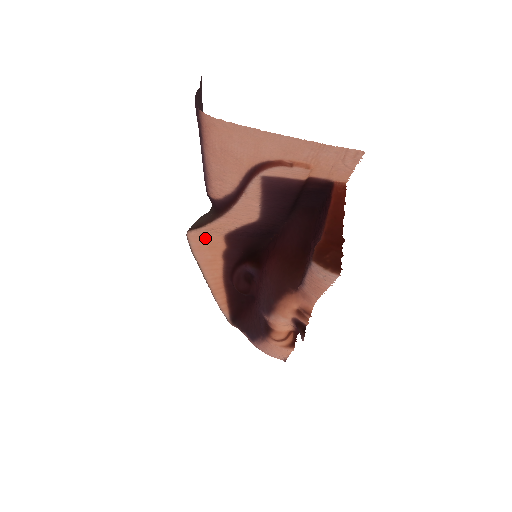
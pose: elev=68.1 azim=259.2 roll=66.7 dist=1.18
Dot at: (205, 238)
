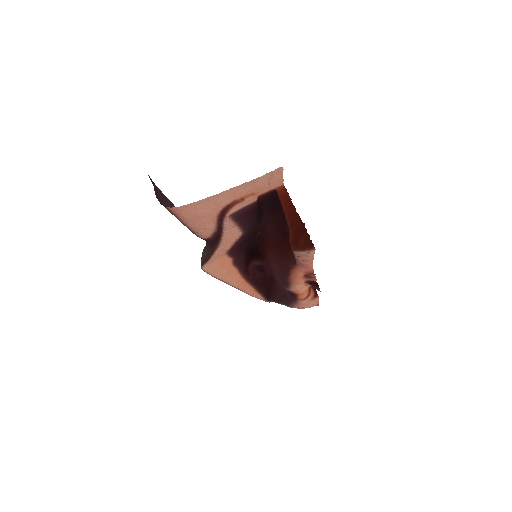
Dot at: (215, 263)
